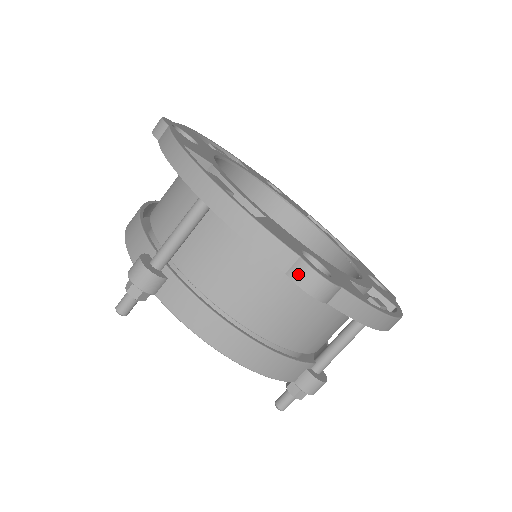
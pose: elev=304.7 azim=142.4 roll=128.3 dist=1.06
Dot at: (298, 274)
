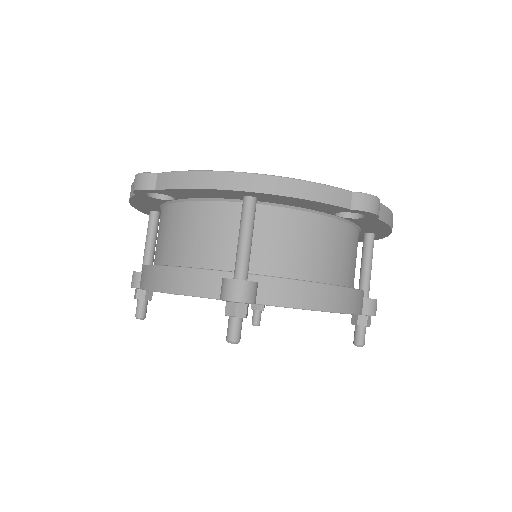
Dot at: (360, 203)
